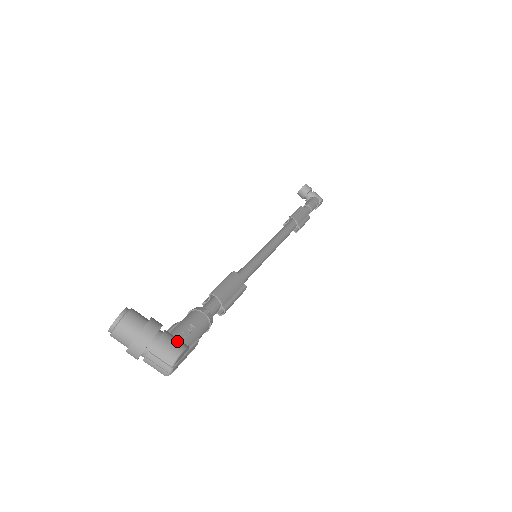
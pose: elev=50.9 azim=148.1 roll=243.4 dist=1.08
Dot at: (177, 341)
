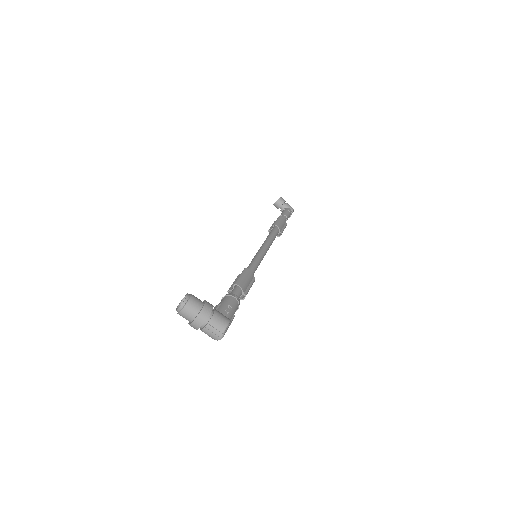
Dot at: (224, 316)
